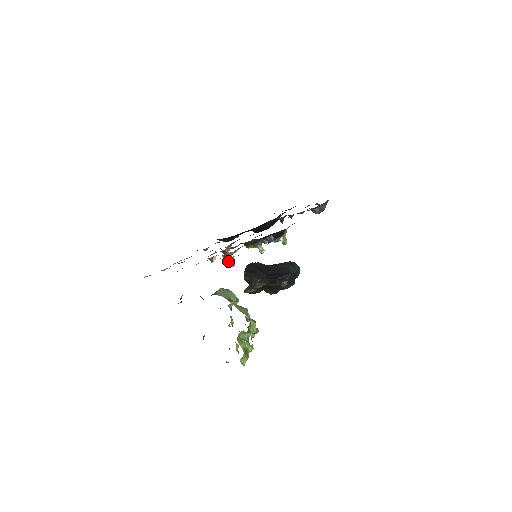
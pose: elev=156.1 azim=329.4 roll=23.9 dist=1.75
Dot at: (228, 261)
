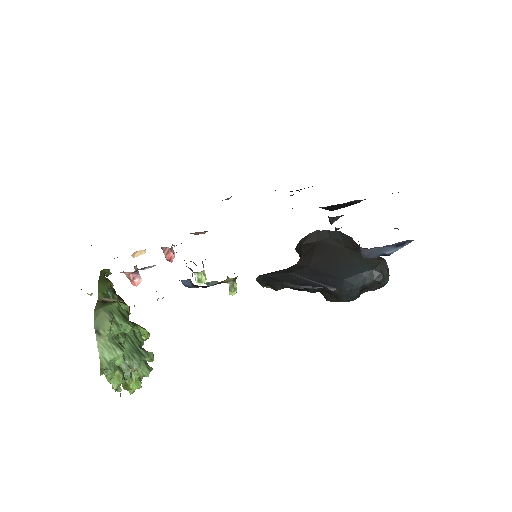
Dot at: (127, 277)
